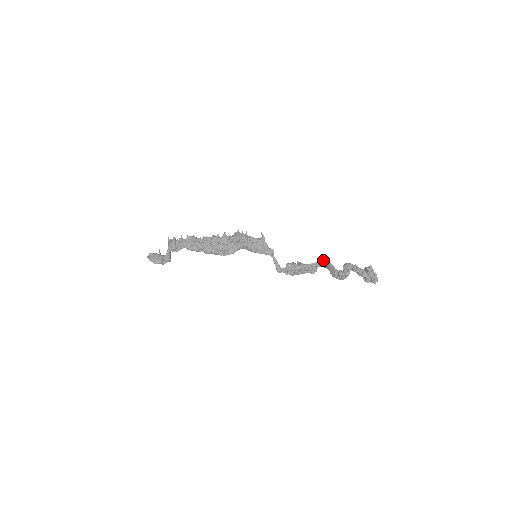
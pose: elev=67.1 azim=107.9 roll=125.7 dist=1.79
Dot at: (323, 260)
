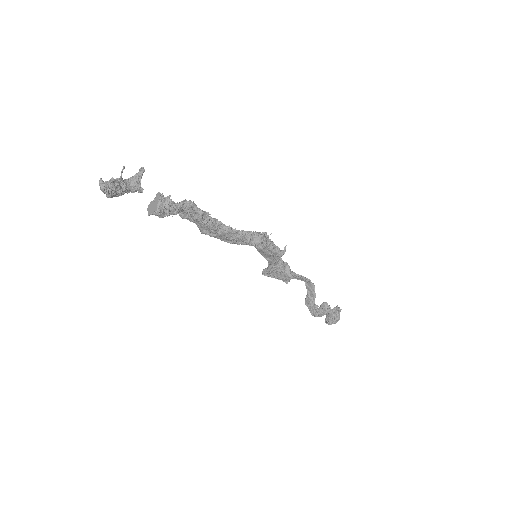
Dot at: (312, 283)
